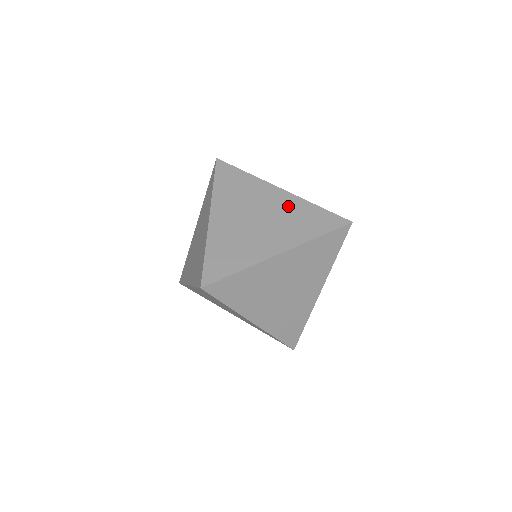
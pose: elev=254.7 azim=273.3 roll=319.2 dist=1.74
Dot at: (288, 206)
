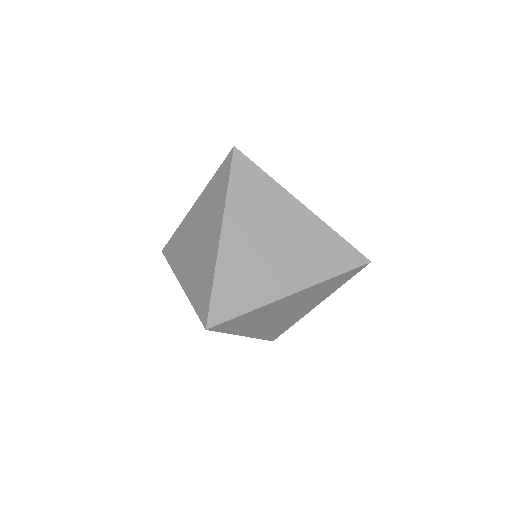
Dot at: (308, 231)
